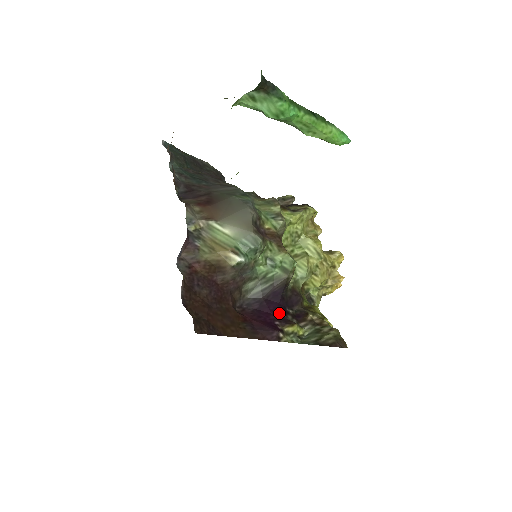
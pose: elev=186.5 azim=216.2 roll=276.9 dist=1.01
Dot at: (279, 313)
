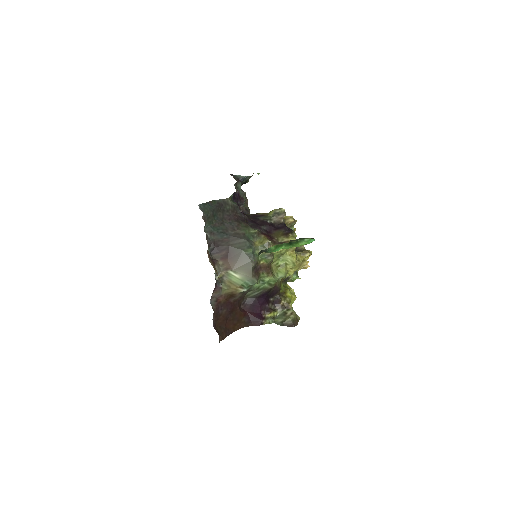
Dot at: (264, 304)
